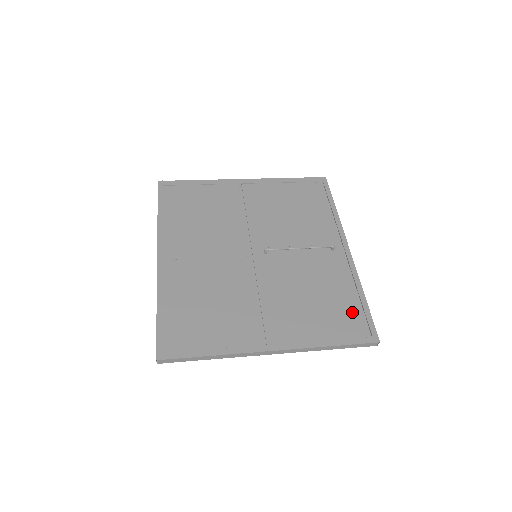
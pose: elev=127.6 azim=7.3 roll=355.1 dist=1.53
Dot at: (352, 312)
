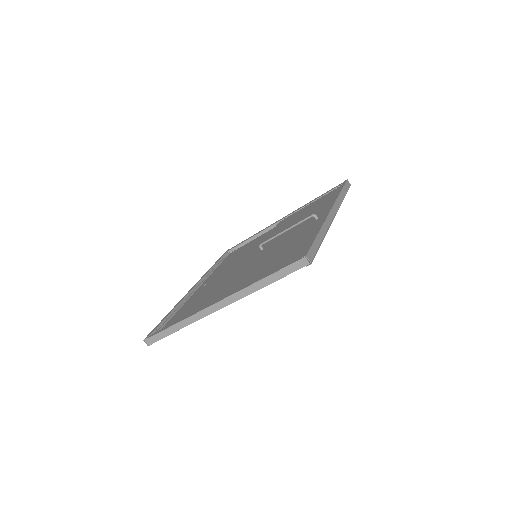
Dot at: (300, 249)
